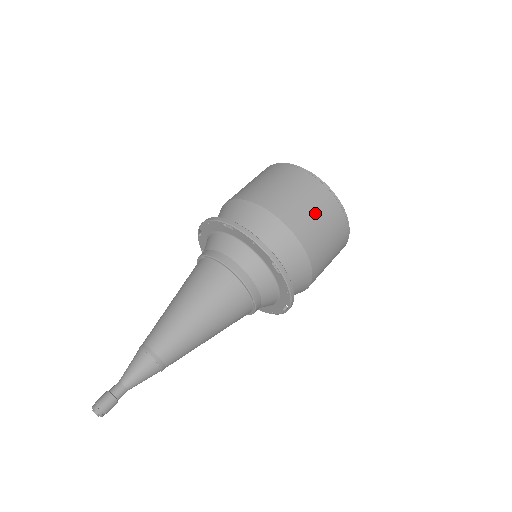
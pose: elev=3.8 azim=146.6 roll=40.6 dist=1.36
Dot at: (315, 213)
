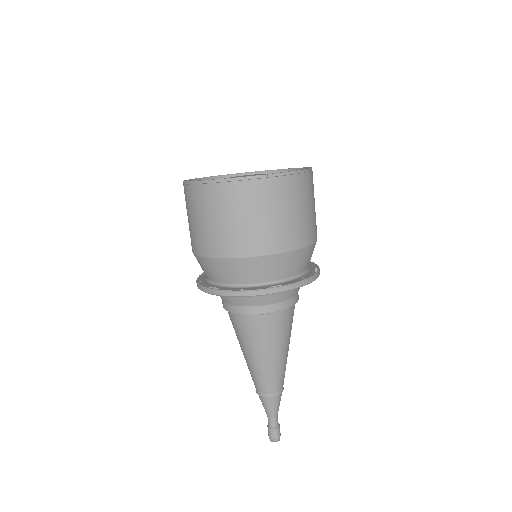
Dot at: (257, 217)
